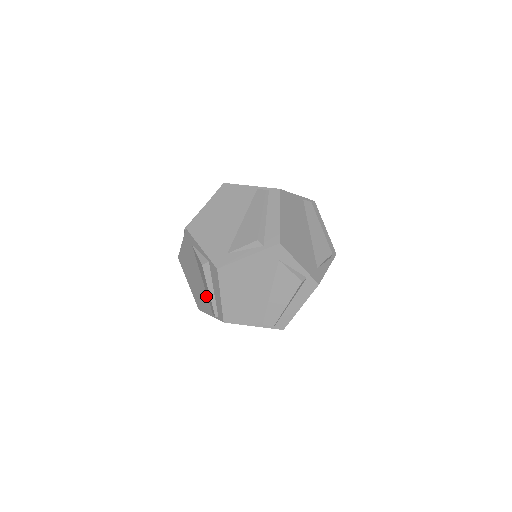
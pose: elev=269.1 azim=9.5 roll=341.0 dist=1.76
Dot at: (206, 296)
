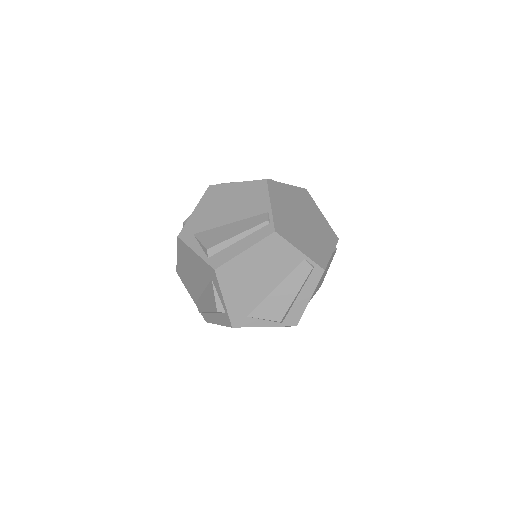
Dot at: occluded
